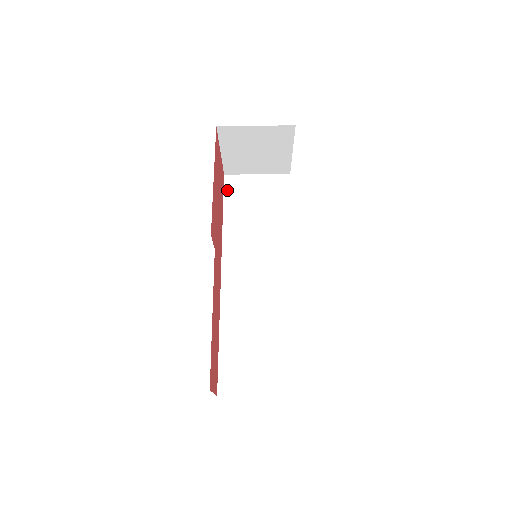
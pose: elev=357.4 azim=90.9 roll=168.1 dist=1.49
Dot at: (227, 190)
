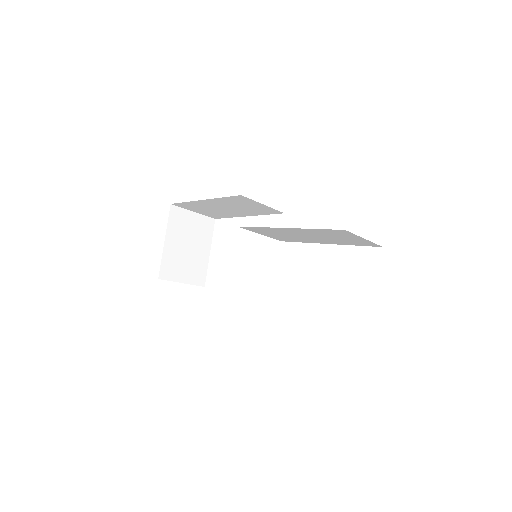
Dot at: occluded
